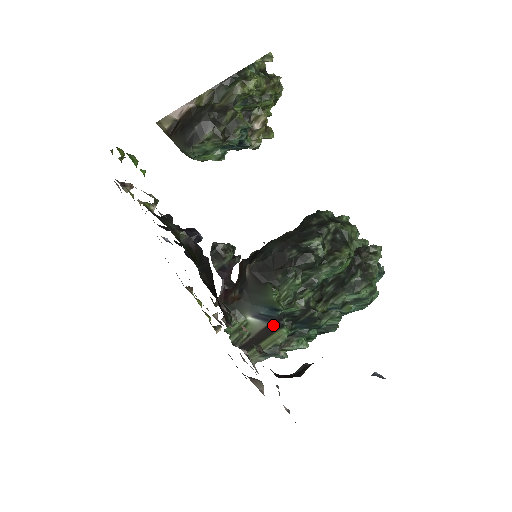
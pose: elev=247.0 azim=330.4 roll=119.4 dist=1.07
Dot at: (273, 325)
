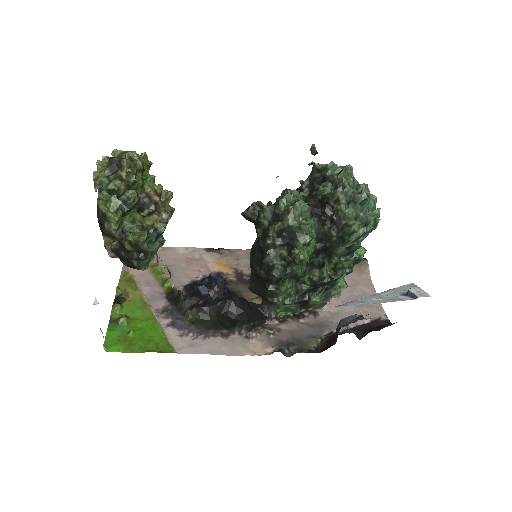
Dot at: (302, 303)
